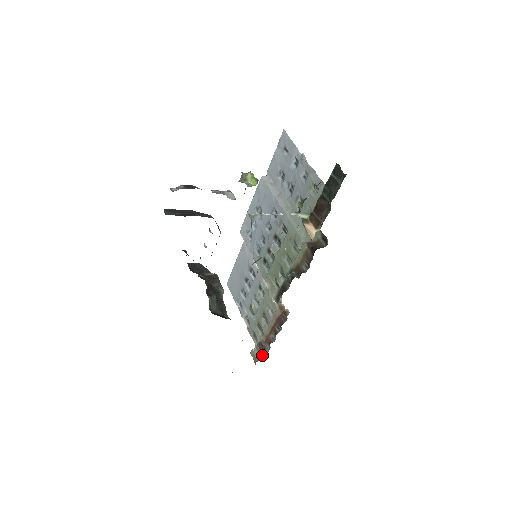
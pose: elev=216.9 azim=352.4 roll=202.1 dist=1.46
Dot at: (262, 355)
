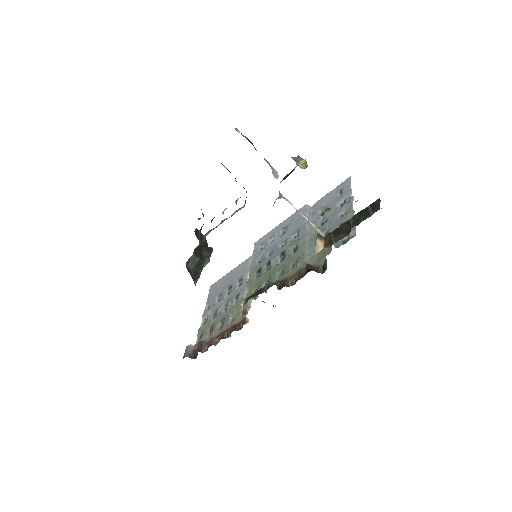
Dot at: (195, 355)
